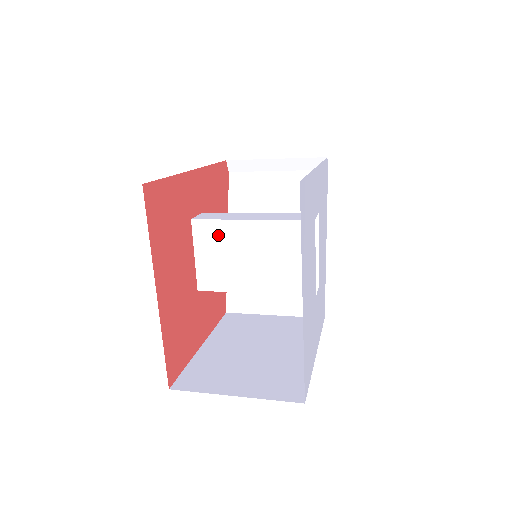
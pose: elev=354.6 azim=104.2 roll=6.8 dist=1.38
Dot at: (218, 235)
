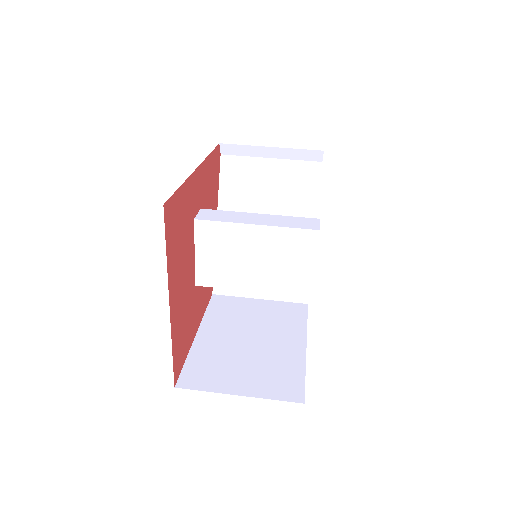
Dot at: (221, 236)
